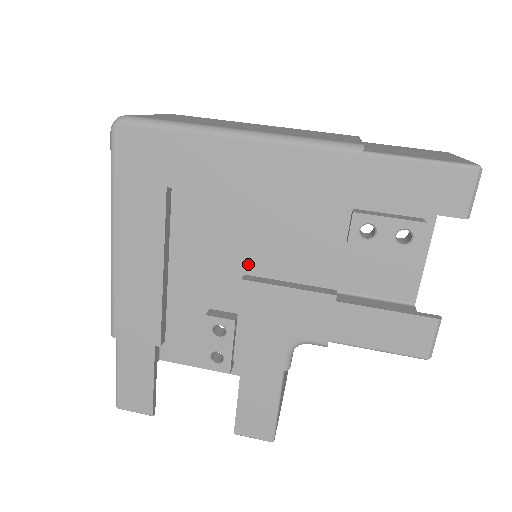
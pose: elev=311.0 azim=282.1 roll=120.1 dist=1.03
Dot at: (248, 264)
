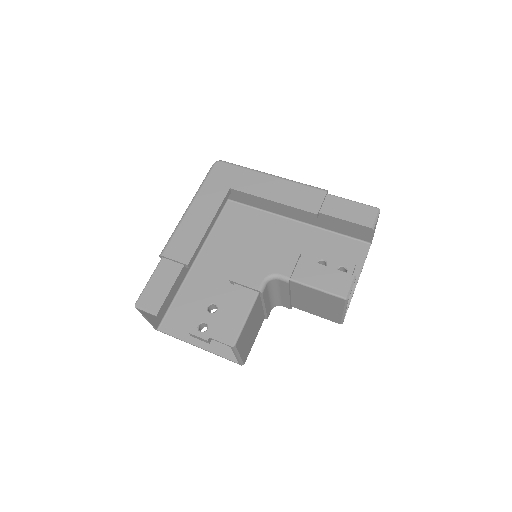
Dot at: occluded
